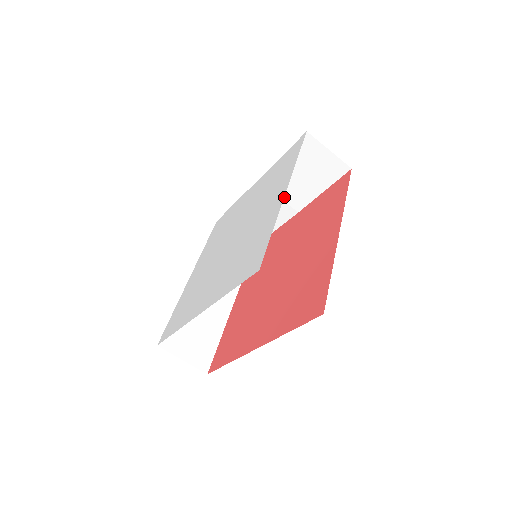
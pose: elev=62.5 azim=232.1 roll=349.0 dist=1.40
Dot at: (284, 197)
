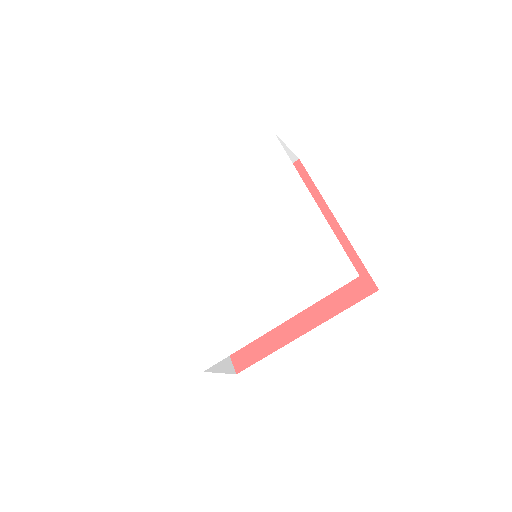
Dot at: occluded
